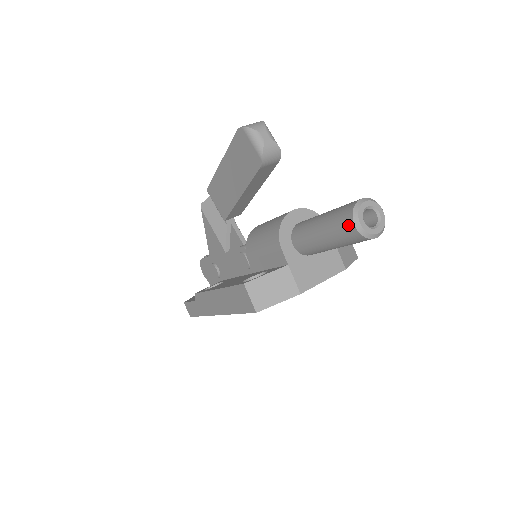
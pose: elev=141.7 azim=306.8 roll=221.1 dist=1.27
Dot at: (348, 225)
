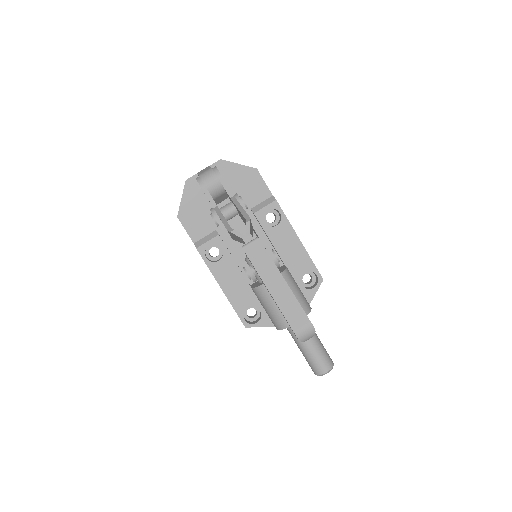
Dot at: (313, 371)
